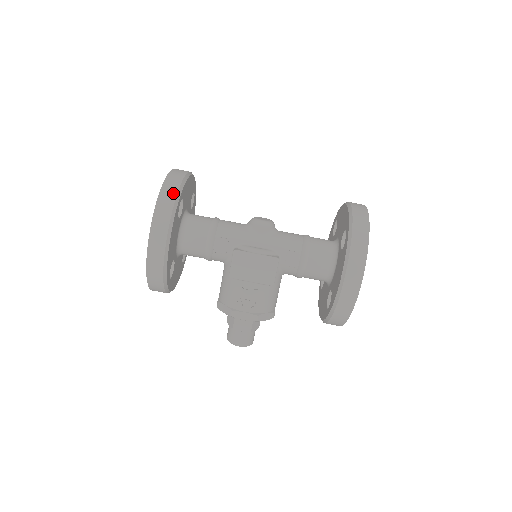
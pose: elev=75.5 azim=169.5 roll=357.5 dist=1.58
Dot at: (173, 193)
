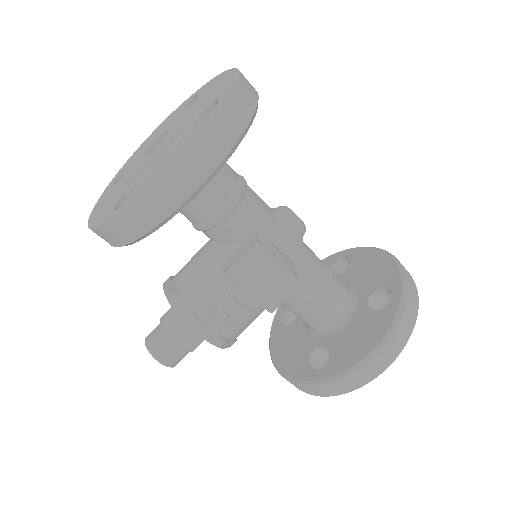
Dot at: (248, 111)
